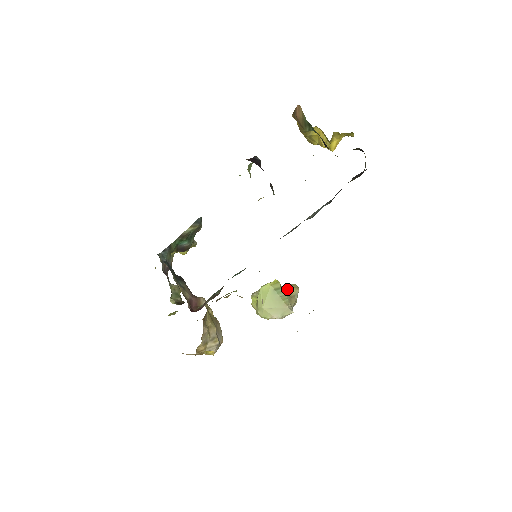
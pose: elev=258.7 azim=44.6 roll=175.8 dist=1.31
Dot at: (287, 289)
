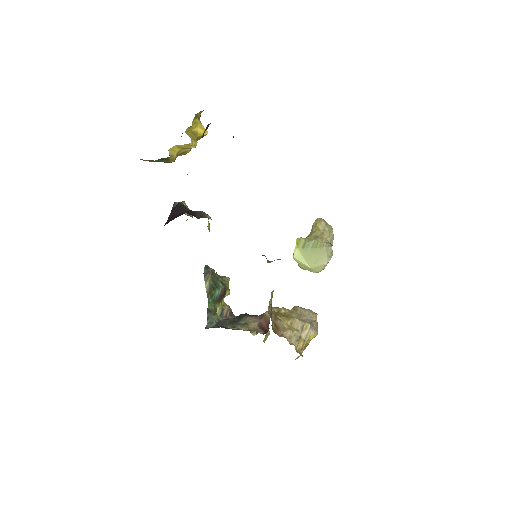
Dot at: (314, 232)
